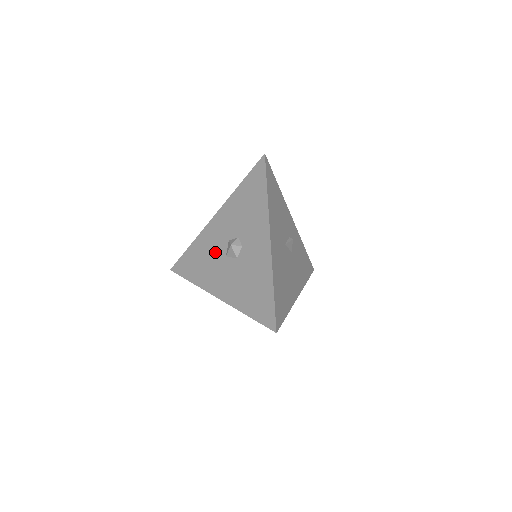
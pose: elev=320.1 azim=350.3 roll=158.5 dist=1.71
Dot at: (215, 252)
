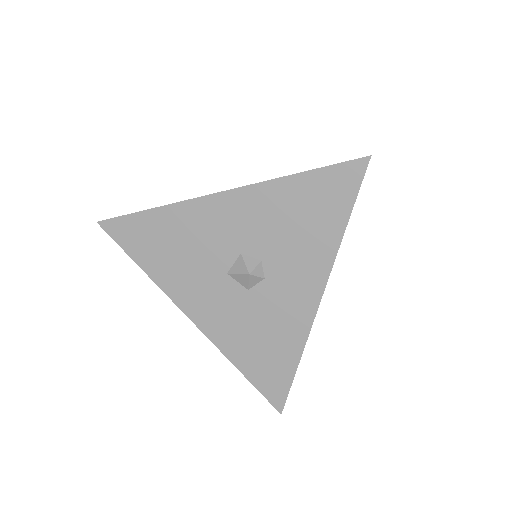
Dot at: (207, 254)
